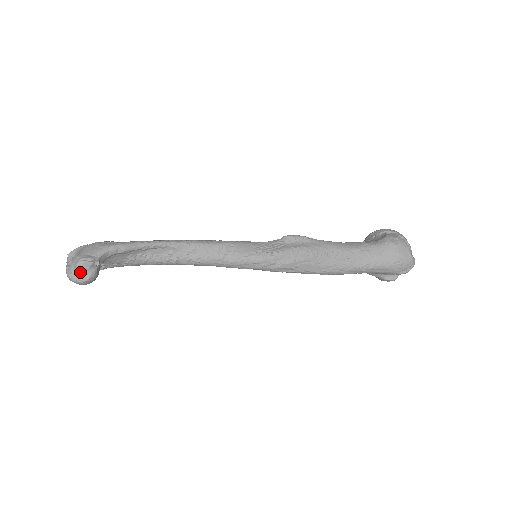
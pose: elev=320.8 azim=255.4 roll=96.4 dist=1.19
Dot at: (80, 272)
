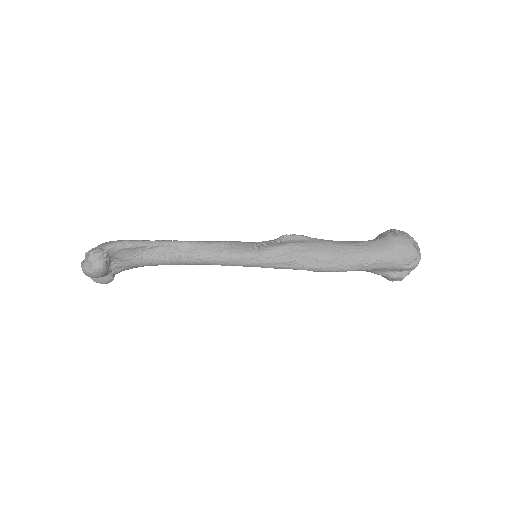
Dot at: (91, 264)
